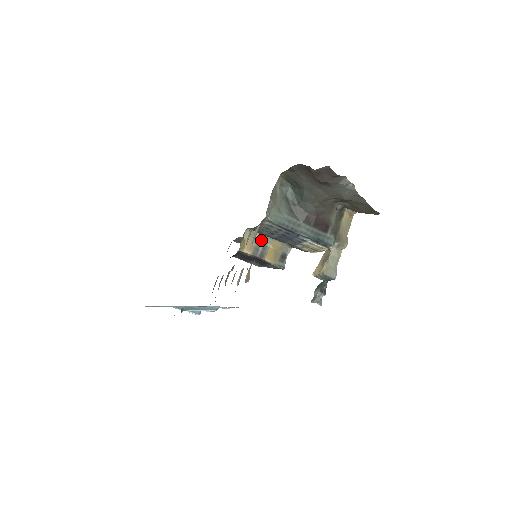
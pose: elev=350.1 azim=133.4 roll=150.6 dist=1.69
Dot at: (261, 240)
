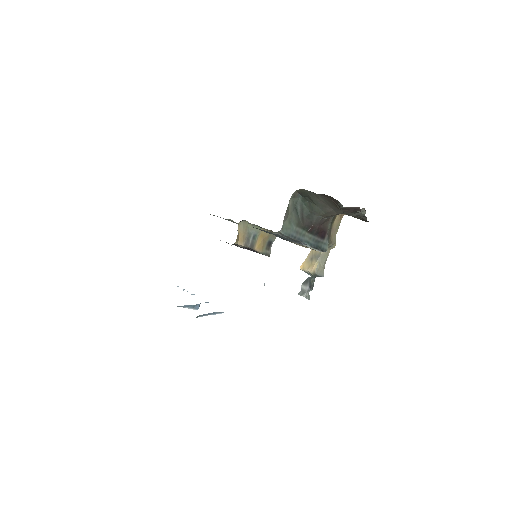
Dot at: (252, 230)
